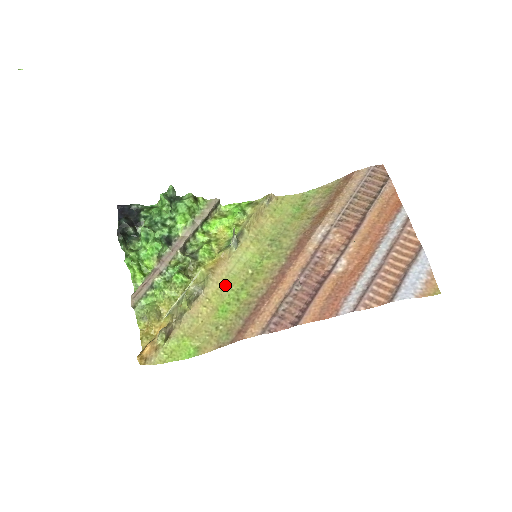
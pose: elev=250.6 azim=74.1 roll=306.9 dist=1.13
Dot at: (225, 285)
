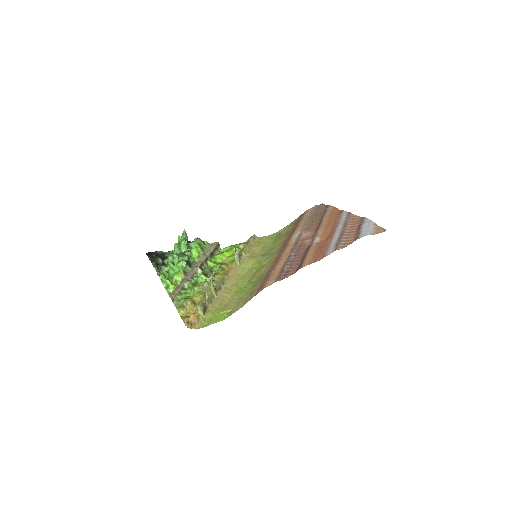
Dot at: (238, 281)
